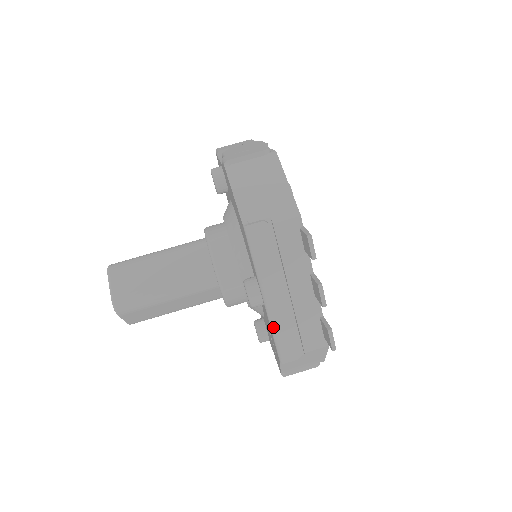
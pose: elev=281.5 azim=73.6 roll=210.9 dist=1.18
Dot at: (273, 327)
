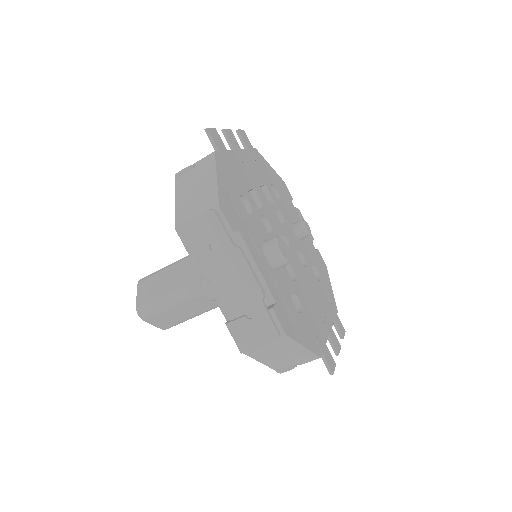
Dot at: occluded
